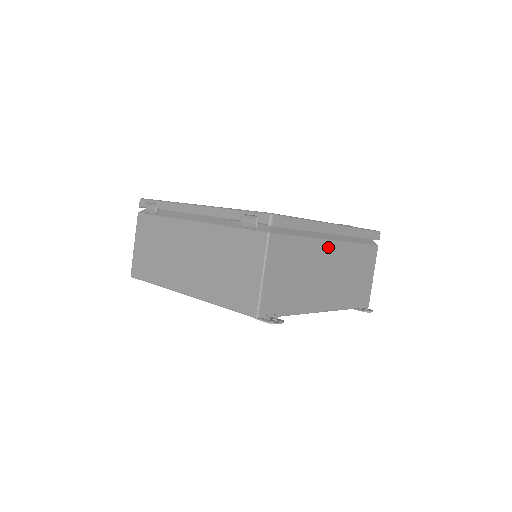
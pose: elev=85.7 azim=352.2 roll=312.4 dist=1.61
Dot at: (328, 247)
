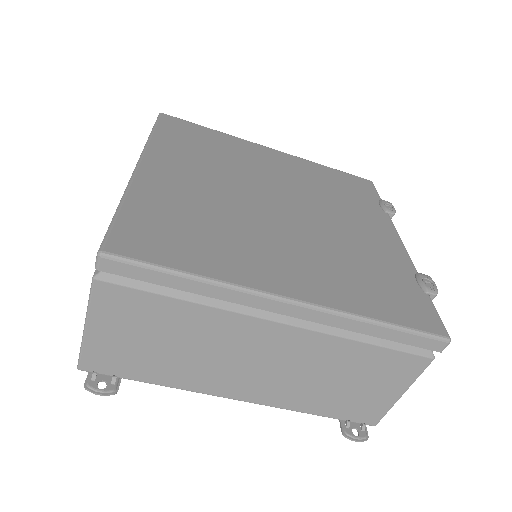
Dot at: (263, 328)
